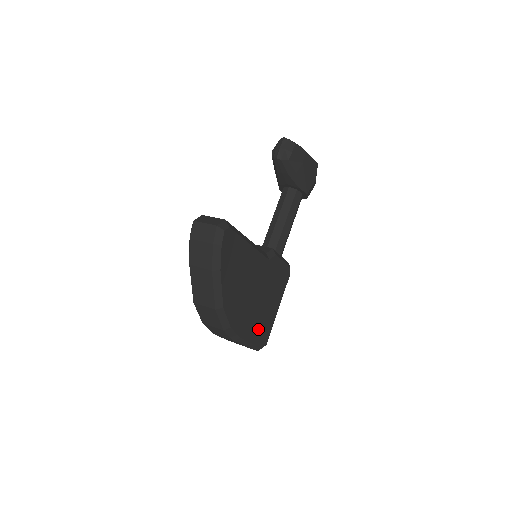
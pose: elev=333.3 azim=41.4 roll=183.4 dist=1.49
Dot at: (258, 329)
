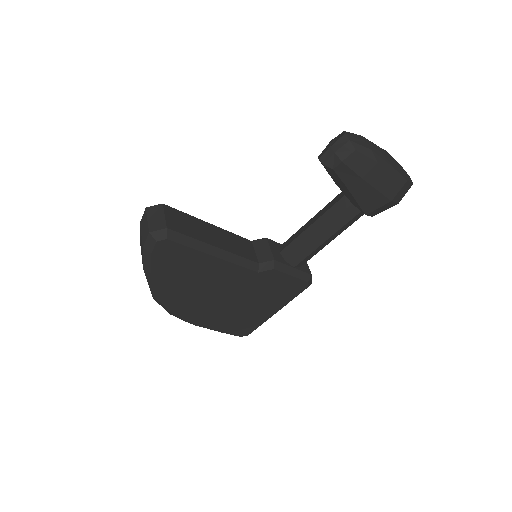
Dot at: (231, 323)
